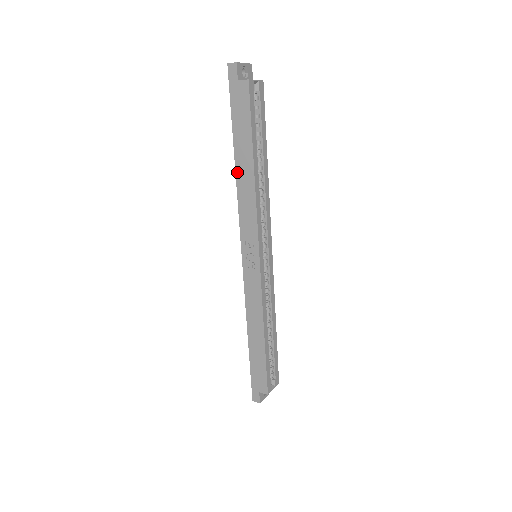
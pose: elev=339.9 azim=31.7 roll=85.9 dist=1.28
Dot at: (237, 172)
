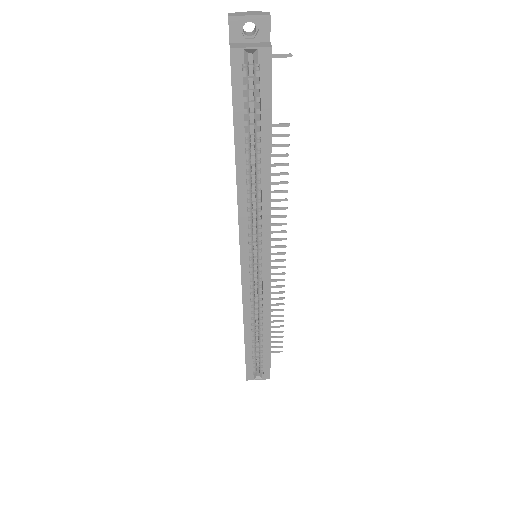
Dot at: occluded
